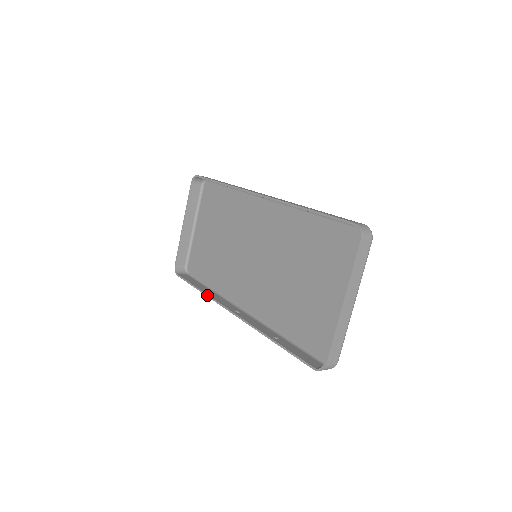
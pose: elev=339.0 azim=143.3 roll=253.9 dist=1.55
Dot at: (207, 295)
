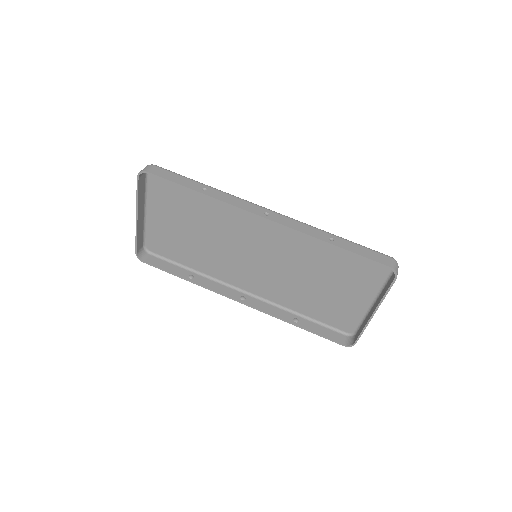
Dot at: occluded
